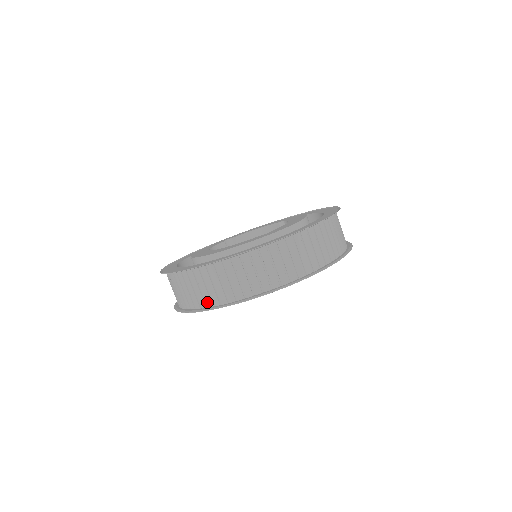
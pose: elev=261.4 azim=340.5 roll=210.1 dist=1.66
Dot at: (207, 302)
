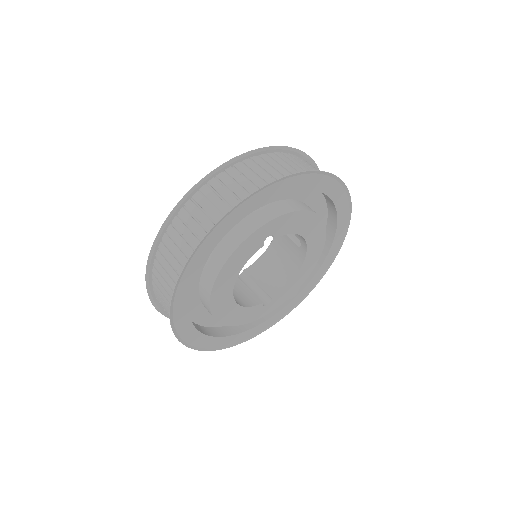
Dot at: occluded
